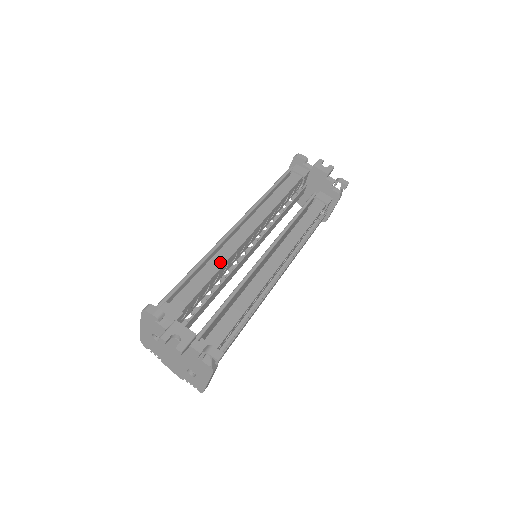
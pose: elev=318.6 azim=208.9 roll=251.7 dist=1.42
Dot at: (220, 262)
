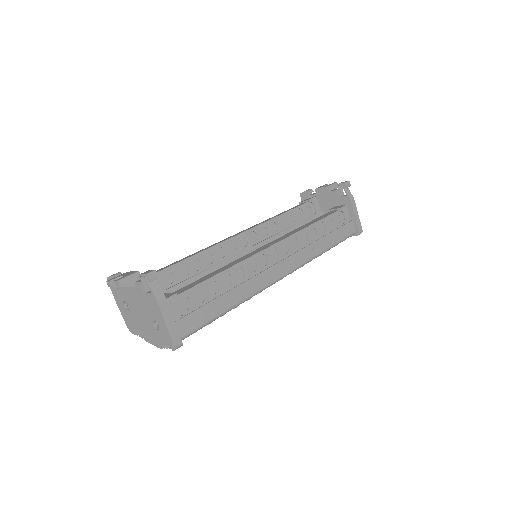
Dot at: (199, 252)
